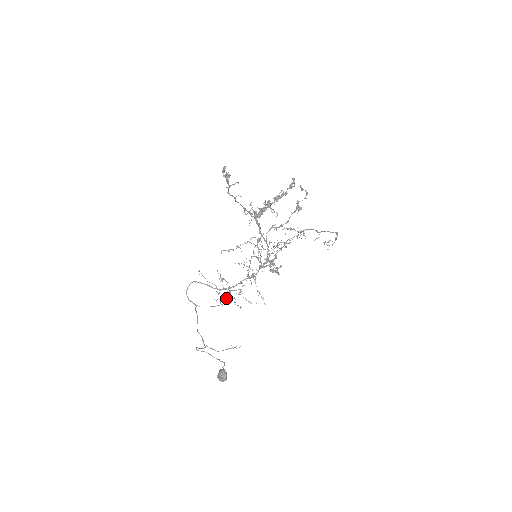
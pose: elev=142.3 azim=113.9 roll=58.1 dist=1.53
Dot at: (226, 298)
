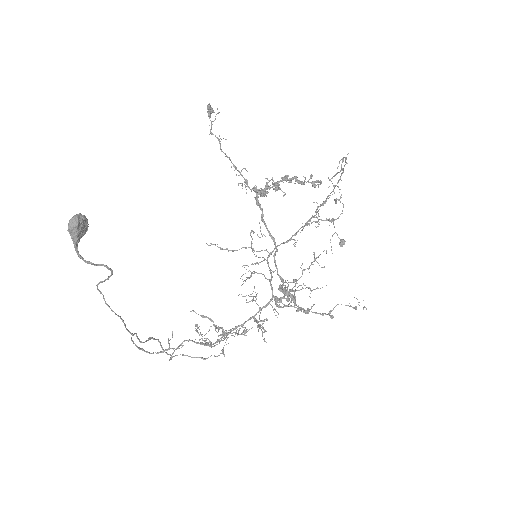
Dot at: (218, 355)
